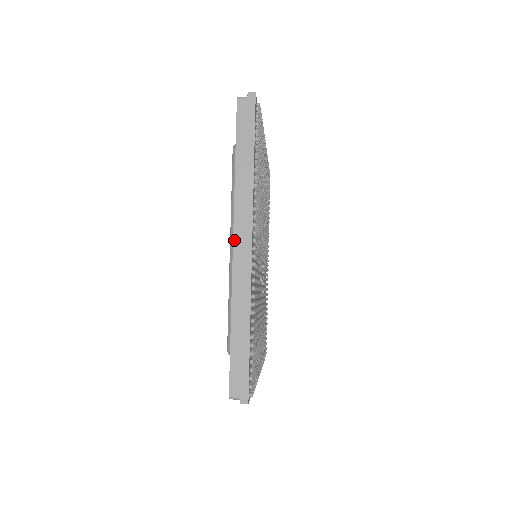
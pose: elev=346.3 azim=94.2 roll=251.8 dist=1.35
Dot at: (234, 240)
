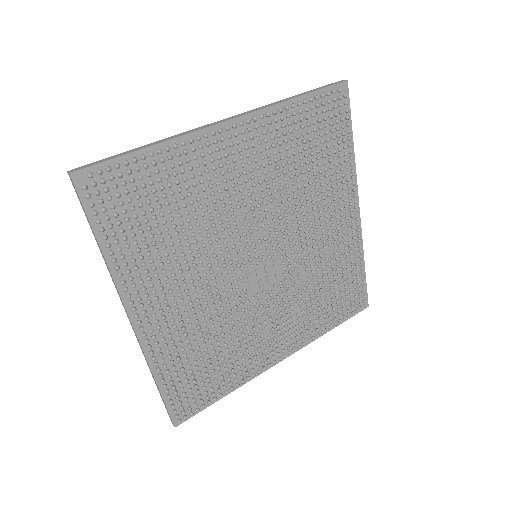
Dot at: occluded
